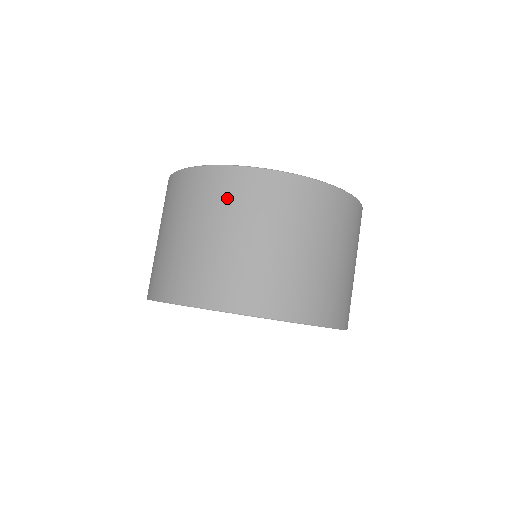
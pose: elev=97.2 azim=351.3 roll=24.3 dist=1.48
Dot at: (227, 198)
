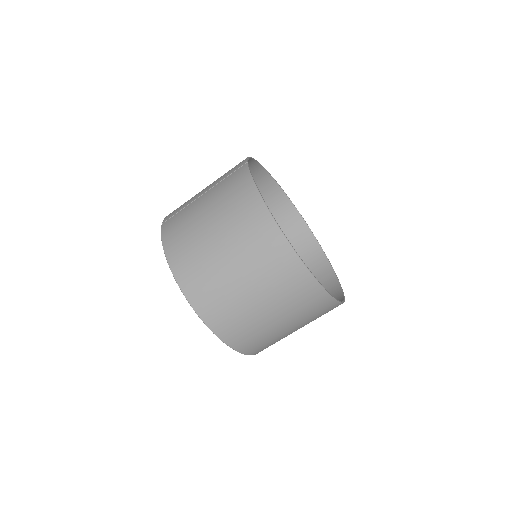
Dot at: (296, 298)
